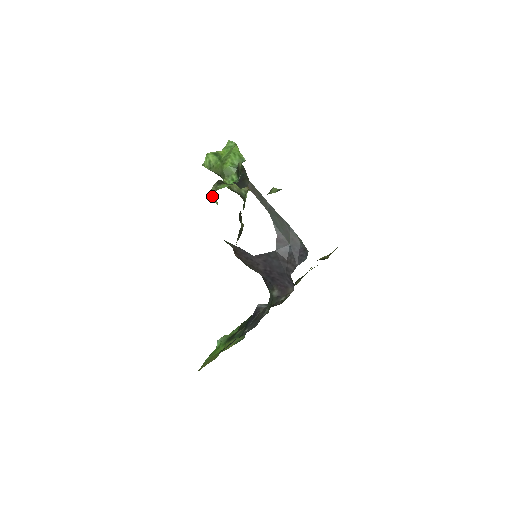
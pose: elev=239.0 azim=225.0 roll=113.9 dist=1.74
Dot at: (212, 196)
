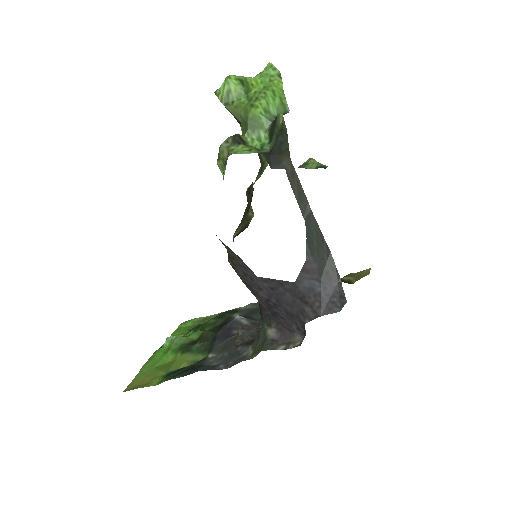
Dot at: (218, 159)
